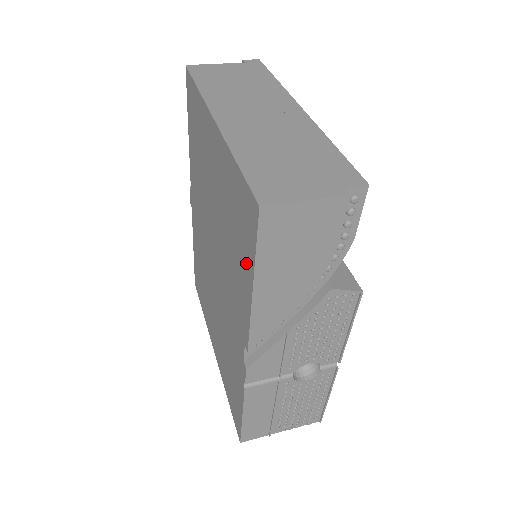
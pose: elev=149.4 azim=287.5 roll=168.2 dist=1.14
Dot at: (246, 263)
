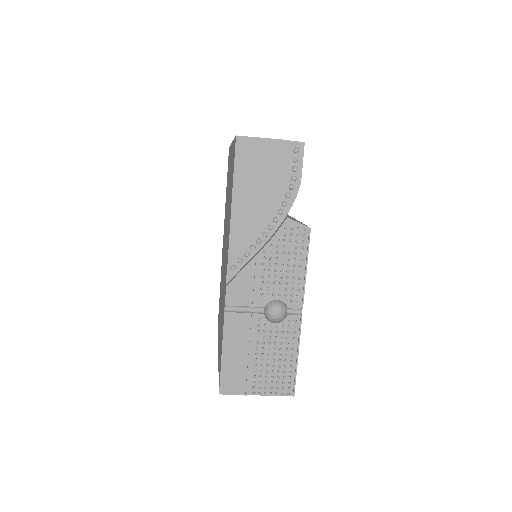
Dot at: (231, 192)
